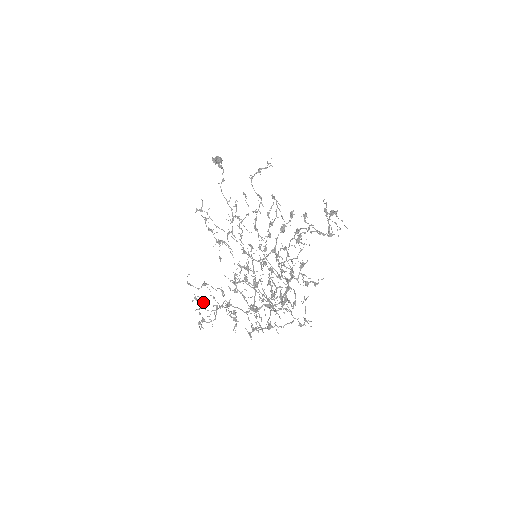
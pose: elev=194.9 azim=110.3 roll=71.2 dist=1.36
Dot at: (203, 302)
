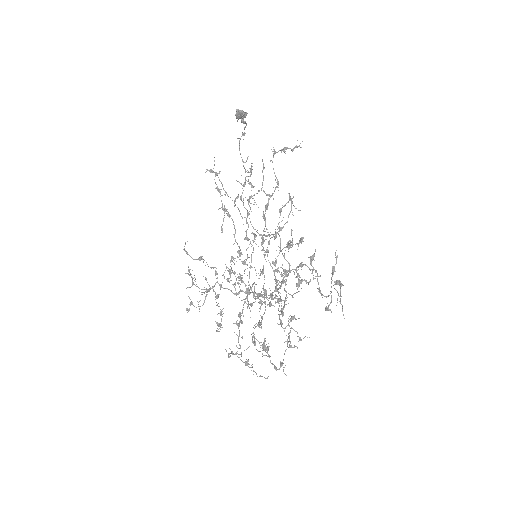
Dot at: (195, 278)
